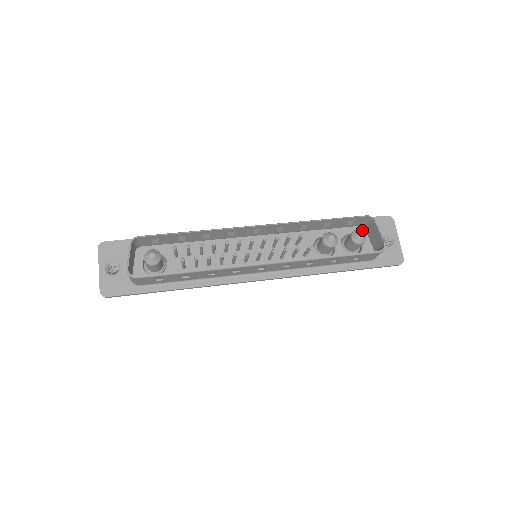
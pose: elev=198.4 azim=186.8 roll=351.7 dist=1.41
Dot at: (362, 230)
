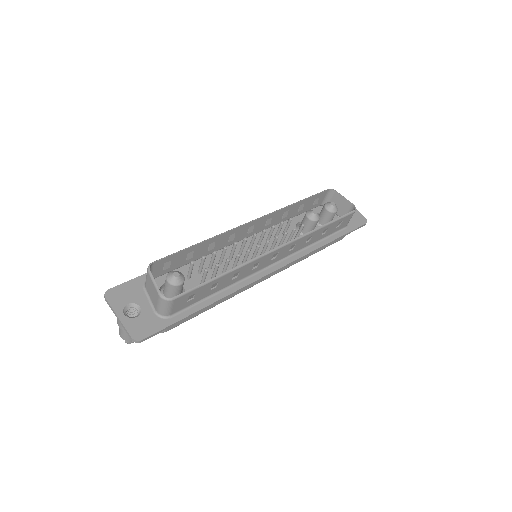
Dot at: occluded
